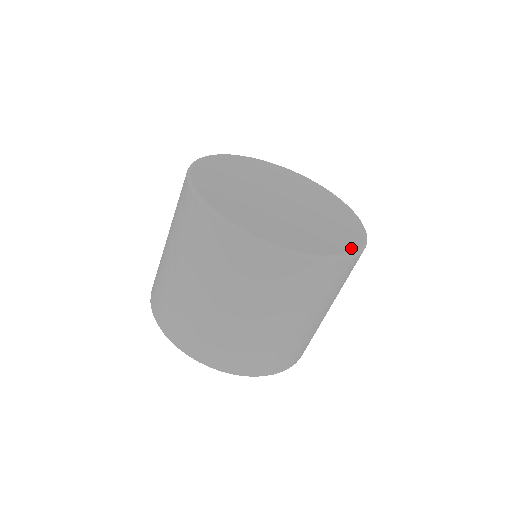
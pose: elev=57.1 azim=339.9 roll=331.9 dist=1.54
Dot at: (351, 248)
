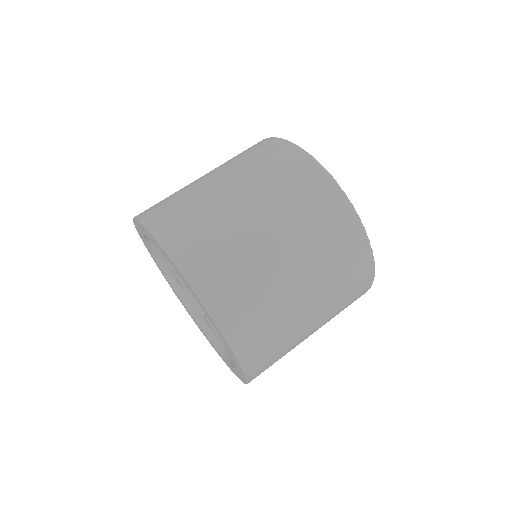
Dot at: occluded
